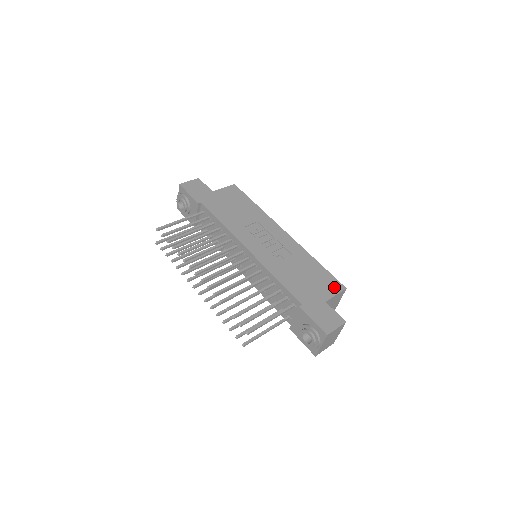
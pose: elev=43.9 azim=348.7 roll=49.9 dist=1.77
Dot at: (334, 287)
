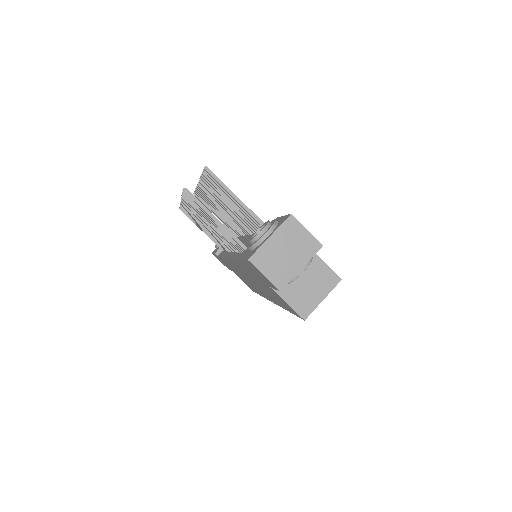
Dot at: occluded
